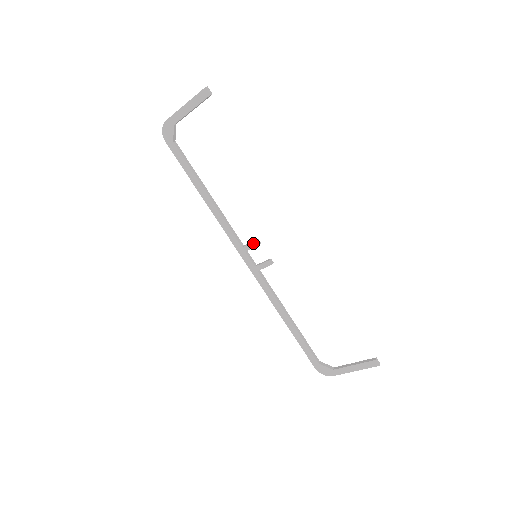
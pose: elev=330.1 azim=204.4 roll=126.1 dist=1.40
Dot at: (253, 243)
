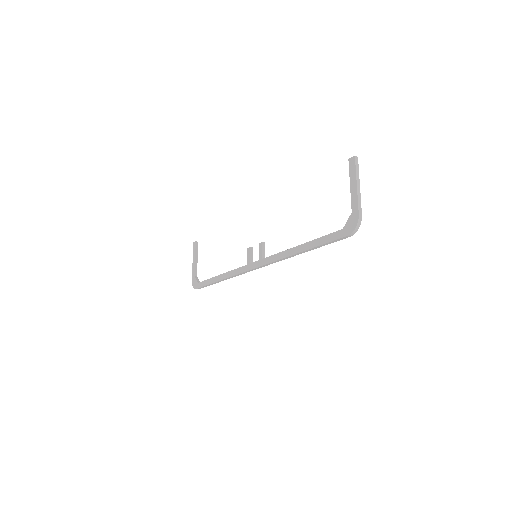
Dot at: (248, 252)
